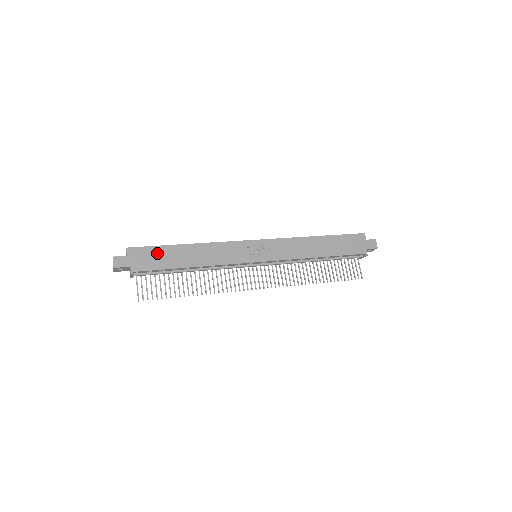
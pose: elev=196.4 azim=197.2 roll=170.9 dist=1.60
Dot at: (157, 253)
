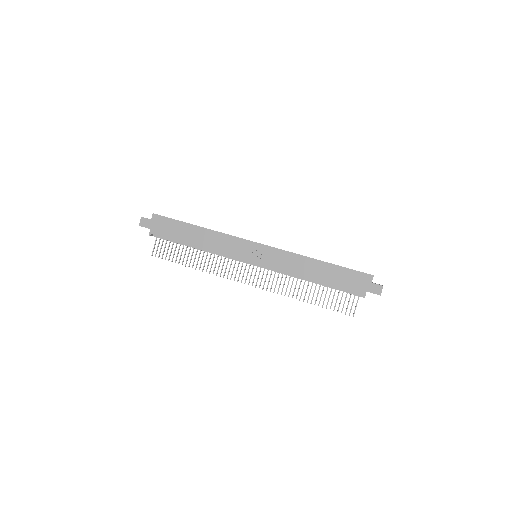
Dot at: (173, 225)
